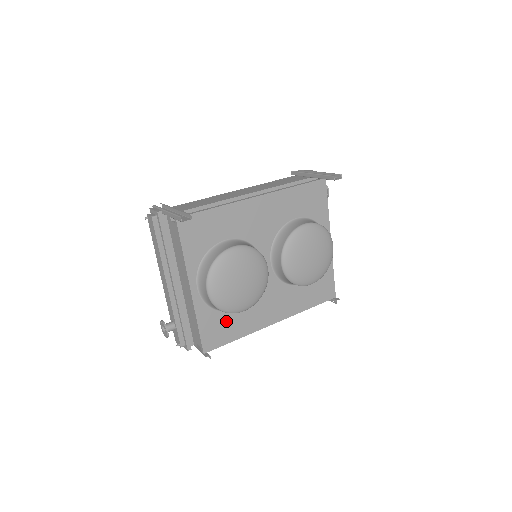
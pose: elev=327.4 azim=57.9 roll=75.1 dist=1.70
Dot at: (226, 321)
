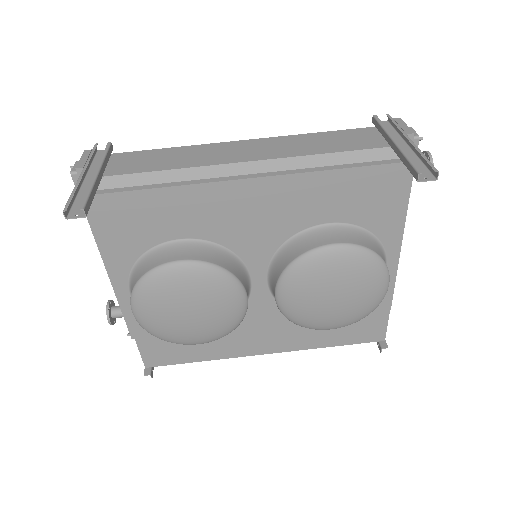
Dot at: occluded
